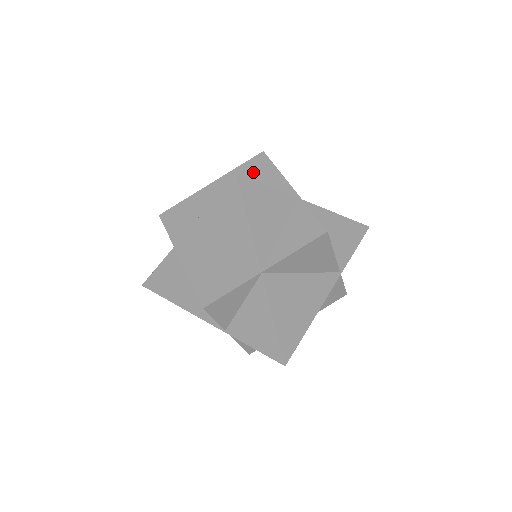
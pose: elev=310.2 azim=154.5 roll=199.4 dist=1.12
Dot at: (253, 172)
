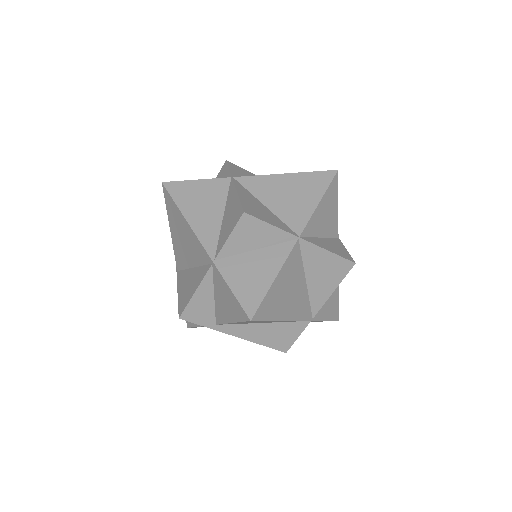
Dot at: occluded
